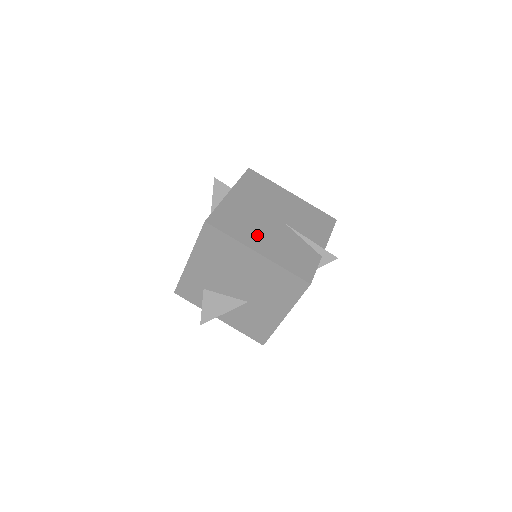
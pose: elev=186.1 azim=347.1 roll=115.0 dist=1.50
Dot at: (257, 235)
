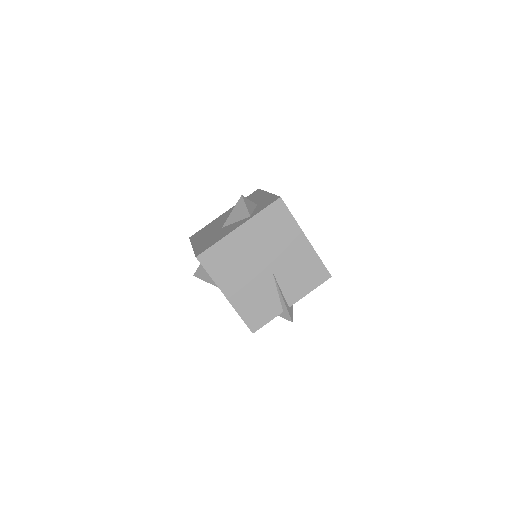
Dot at: (236, 280)
